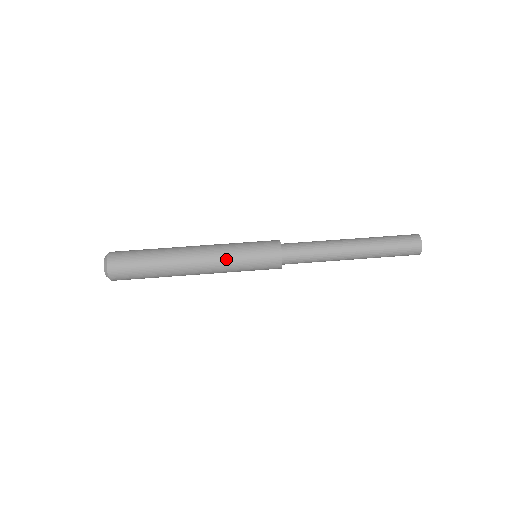
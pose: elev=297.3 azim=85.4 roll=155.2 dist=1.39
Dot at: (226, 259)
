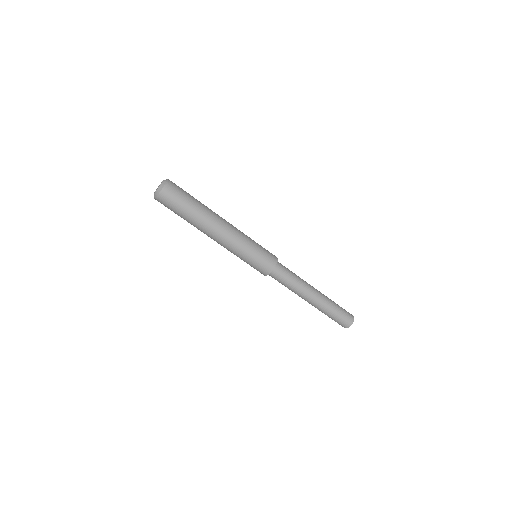
Dot at: occluded
